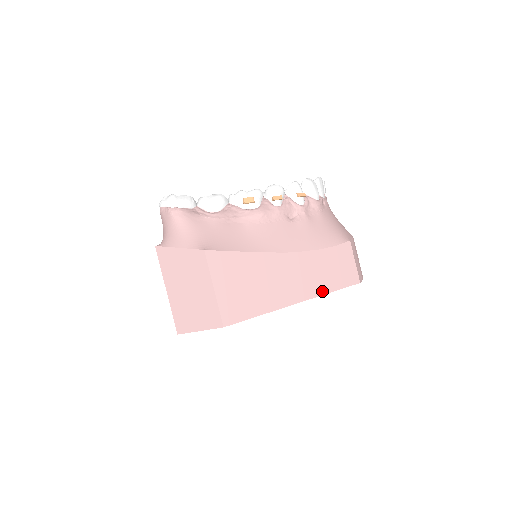
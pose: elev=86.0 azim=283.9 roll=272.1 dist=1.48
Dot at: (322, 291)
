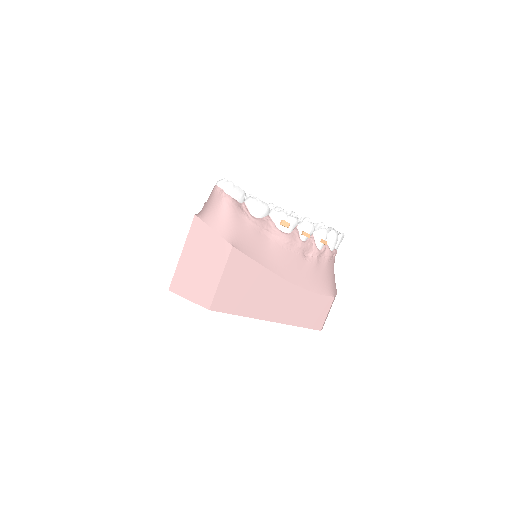
Dot at: (292, 322)
